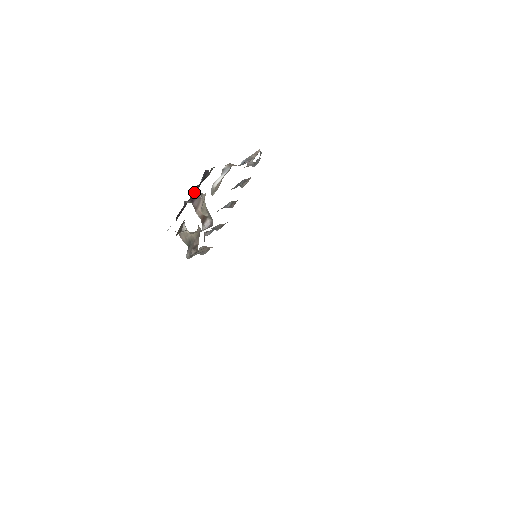
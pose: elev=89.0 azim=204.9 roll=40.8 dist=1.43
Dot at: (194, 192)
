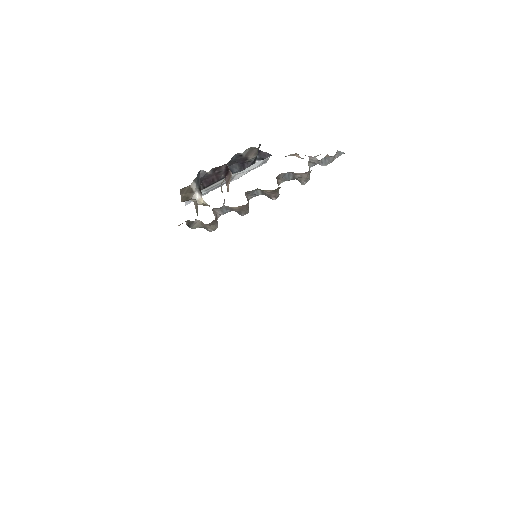
Dot at: (237, 169)
